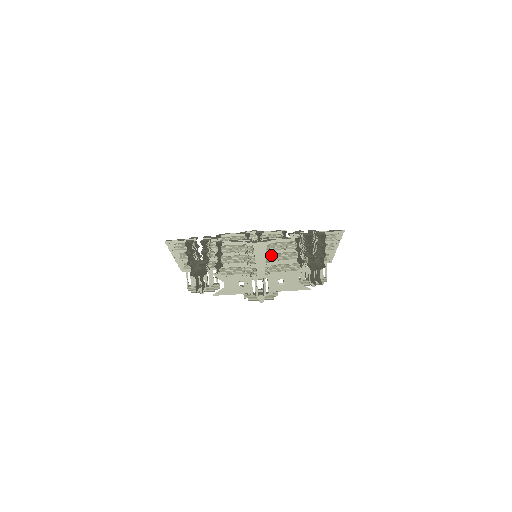
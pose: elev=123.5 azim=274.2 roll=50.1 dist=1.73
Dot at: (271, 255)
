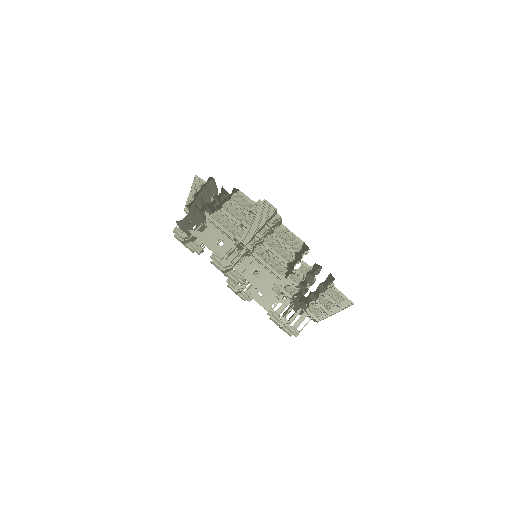
Dot at: (270, 238)
